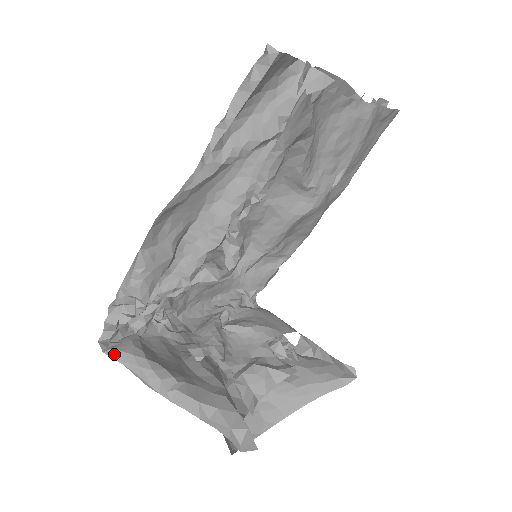
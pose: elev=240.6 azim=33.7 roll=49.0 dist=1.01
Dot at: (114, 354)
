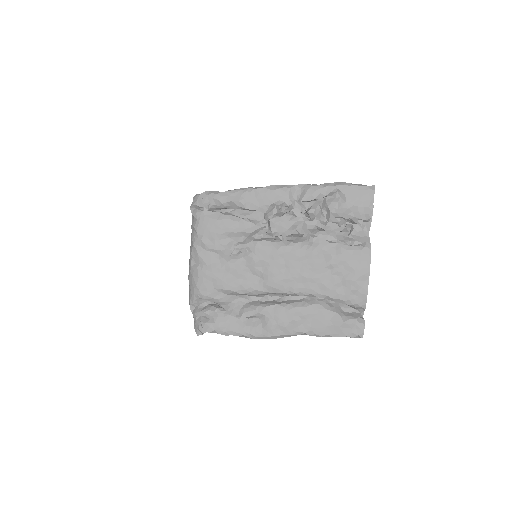
Dot at: occluded
